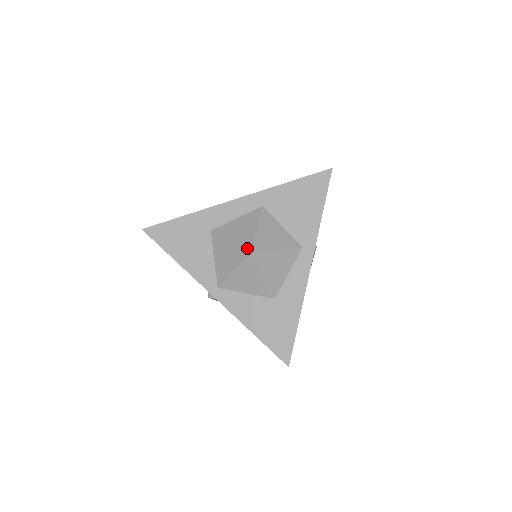
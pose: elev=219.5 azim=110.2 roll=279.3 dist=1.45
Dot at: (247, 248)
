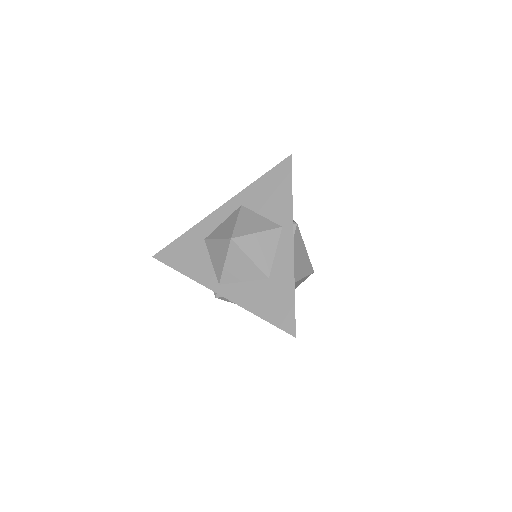
Dot at: (228, 237)
